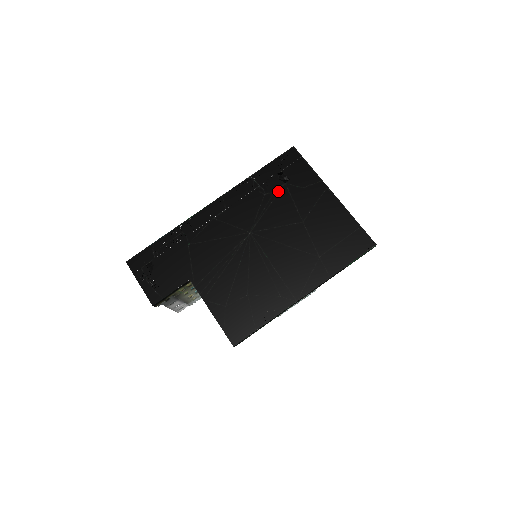
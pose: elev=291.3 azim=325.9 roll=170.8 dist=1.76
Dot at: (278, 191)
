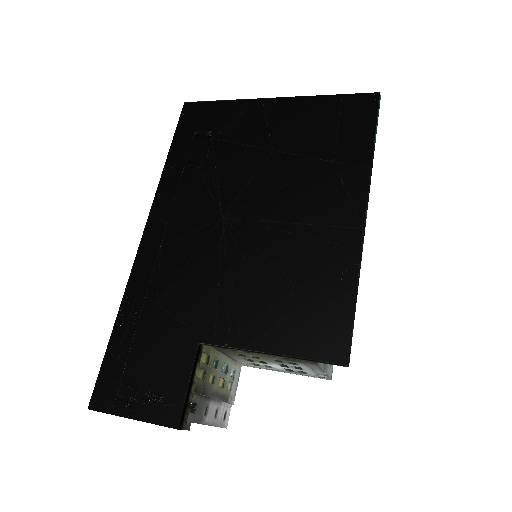
Dot at: (211, 151)
